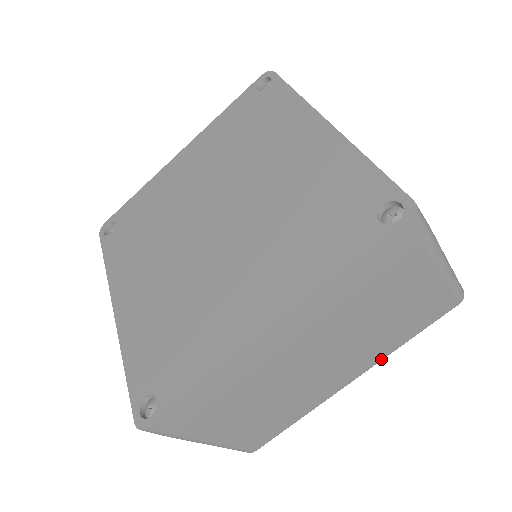
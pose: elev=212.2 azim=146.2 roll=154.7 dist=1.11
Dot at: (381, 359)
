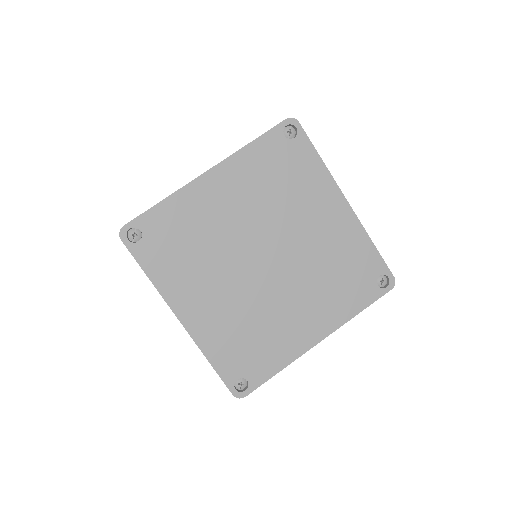
Dot at: occluded
